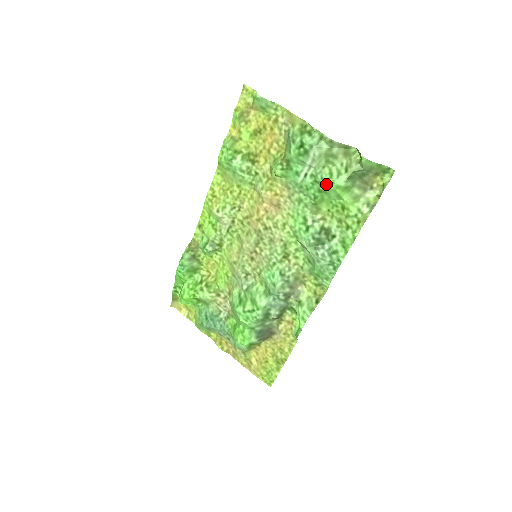
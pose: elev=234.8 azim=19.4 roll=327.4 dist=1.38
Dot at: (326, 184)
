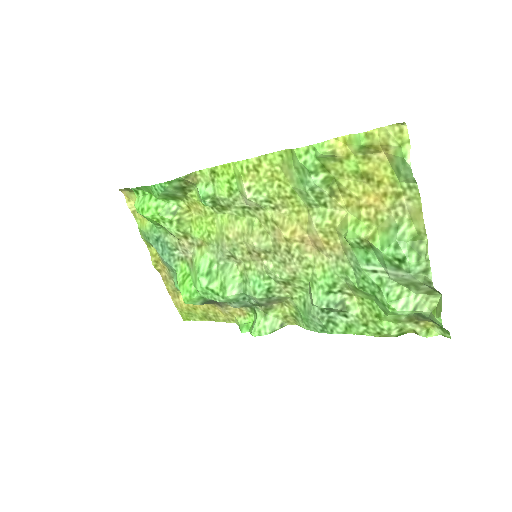
Dot at: (386, 303)
